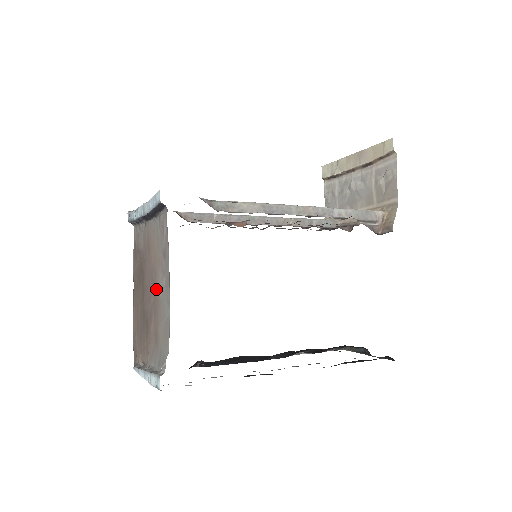
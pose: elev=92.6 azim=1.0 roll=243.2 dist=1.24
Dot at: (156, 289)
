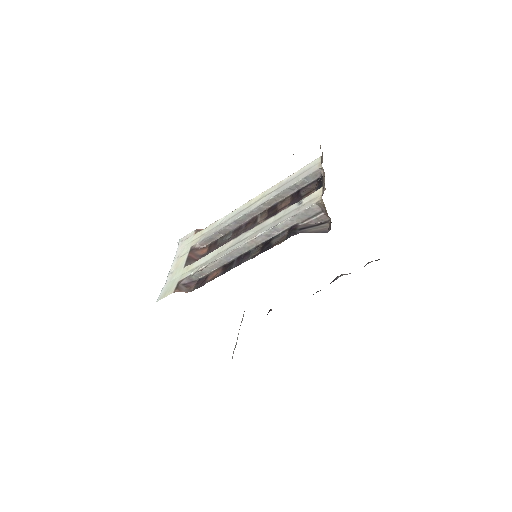
Dot at: occluded
